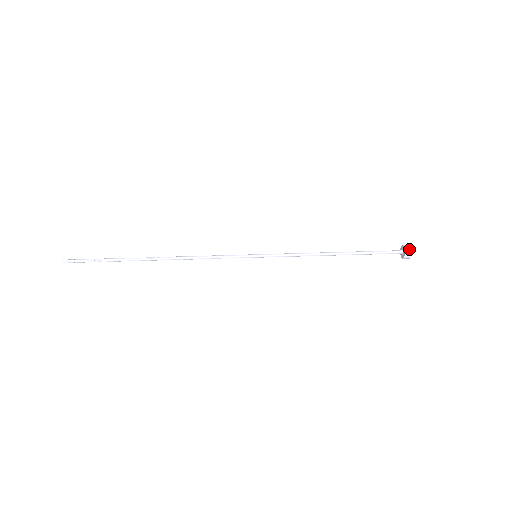
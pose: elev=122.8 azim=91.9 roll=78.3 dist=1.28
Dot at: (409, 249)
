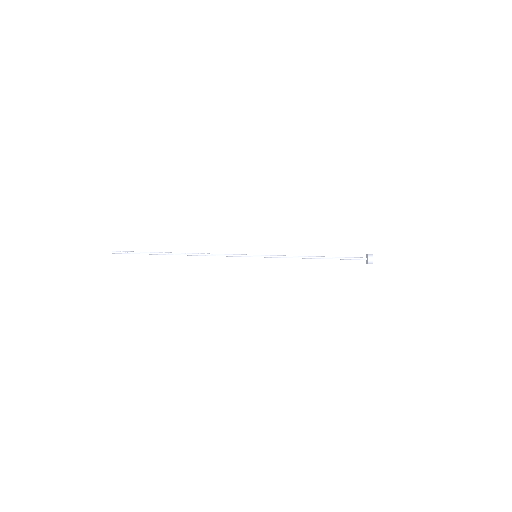
Dot at: occluded
